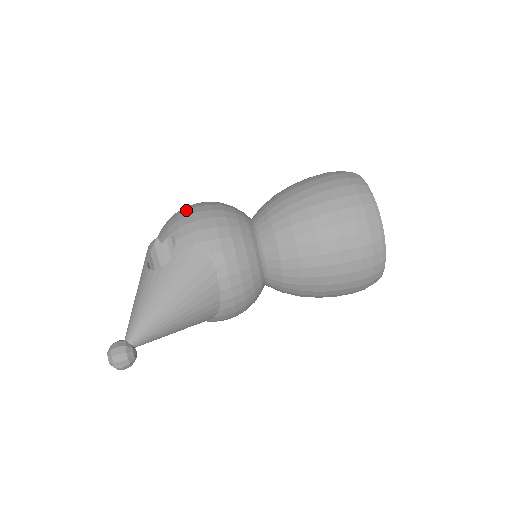
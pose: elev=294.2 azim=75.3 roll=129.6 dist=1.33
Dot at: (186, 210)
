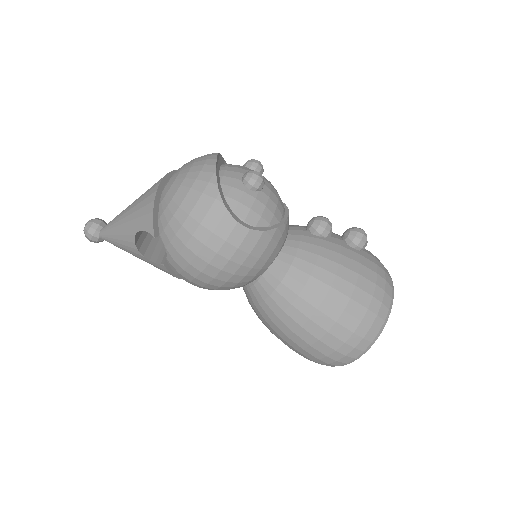
Dot at: (195, 255)
